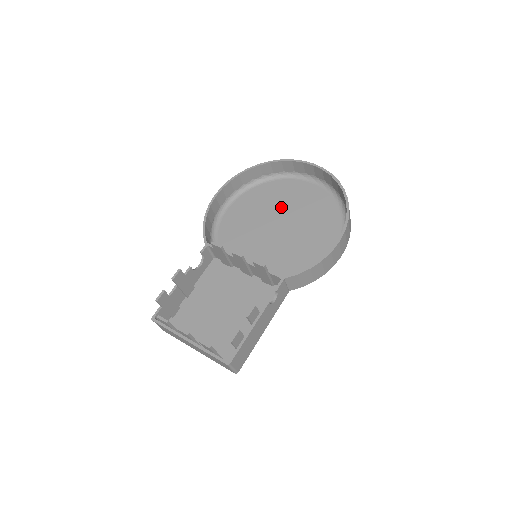
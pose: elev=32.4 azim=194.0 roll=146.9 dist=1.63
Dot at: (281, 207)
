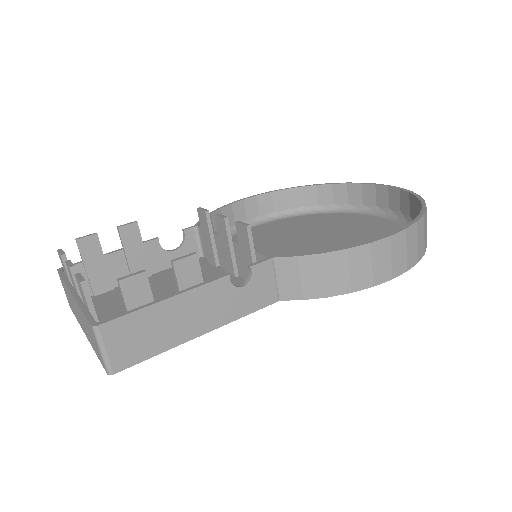
Dot at: (325, 230)
